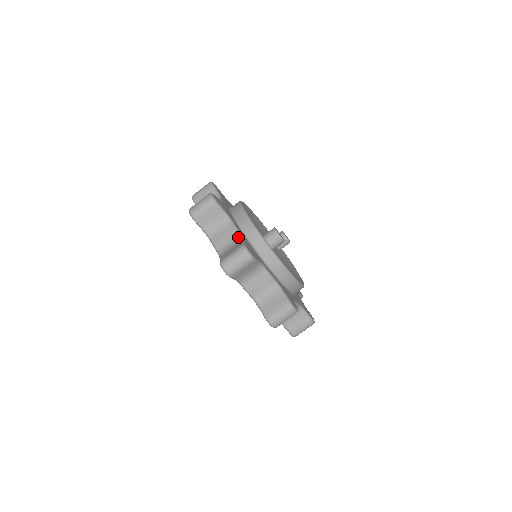
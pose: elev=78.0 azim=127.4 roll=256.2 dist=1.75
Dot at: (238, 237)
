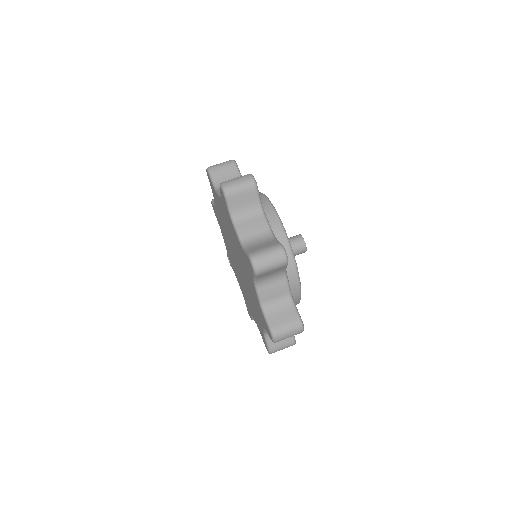
Dot at: (269, 233)
